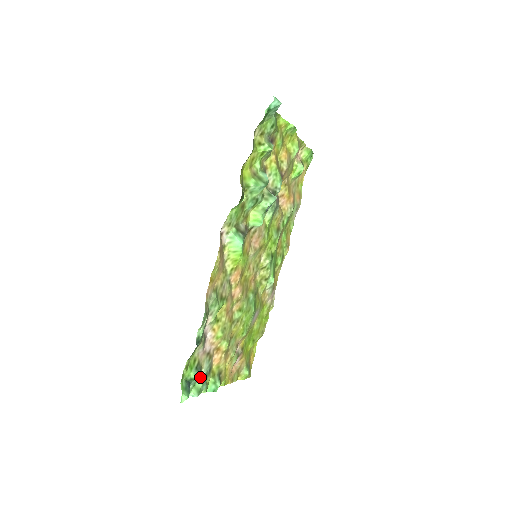
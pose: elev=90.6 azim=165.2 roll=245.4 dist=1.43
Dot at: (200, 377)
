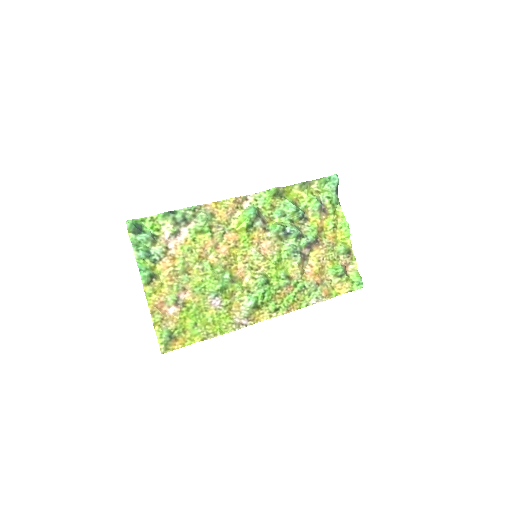
Dot at: (147, 247)
